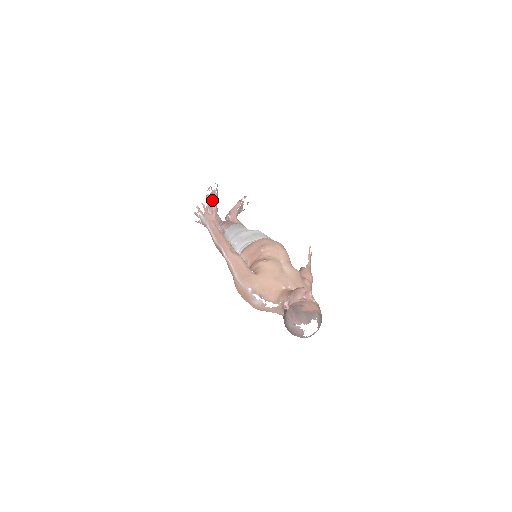
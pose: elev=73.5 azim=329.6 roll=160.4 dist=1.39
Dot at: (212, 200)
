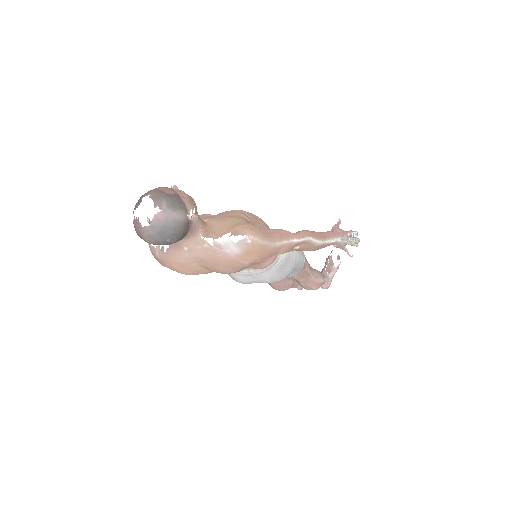
Dot at: occluded
